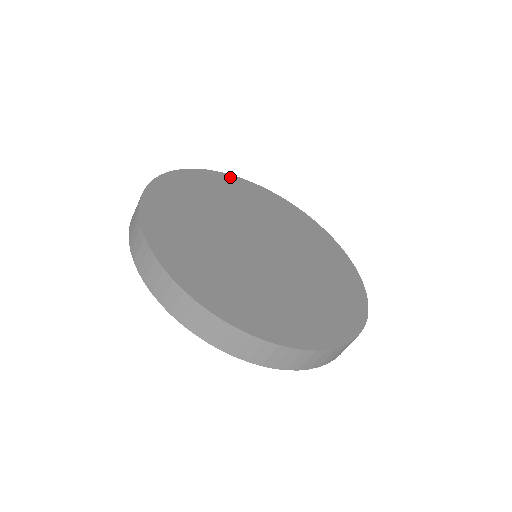
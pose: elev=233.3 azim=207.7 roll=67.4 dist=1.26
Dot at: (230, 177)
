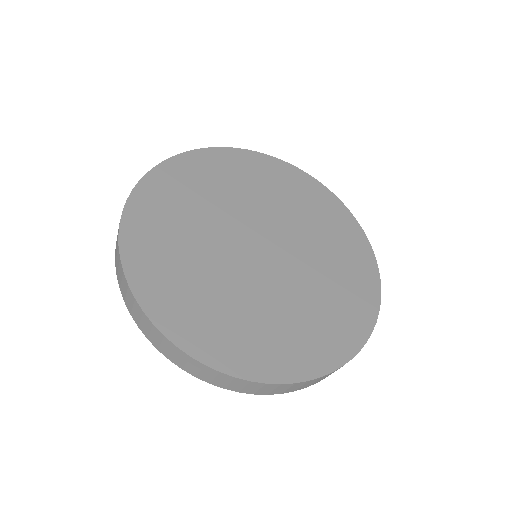
Dot at: (200, 154)
